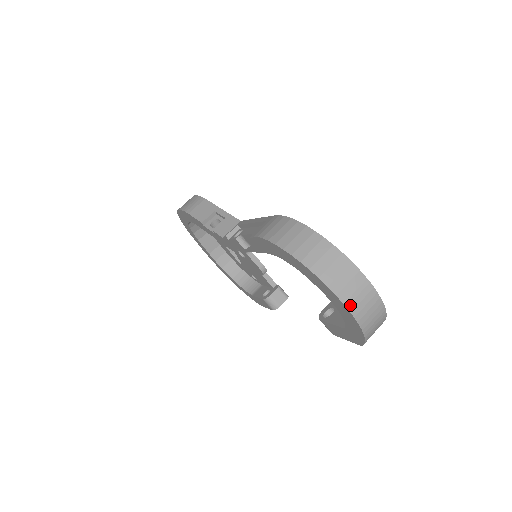
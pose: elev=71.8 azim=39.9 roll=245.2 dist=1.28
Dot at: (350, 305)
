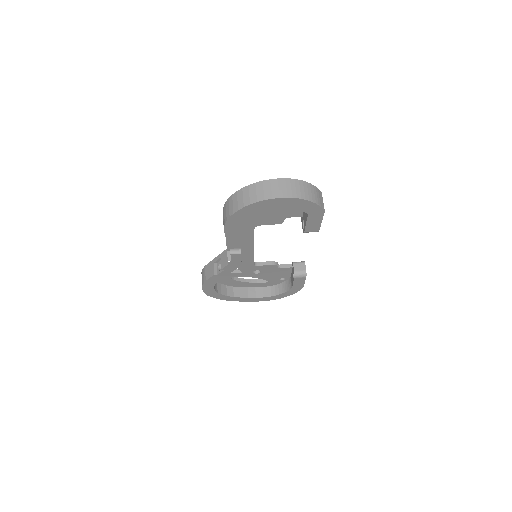
Dot at: (283, 195)
